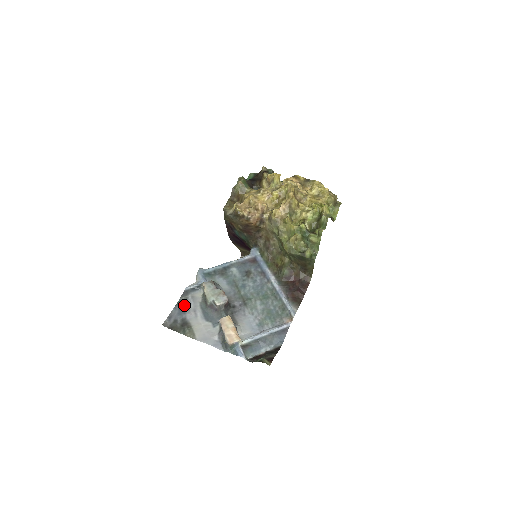
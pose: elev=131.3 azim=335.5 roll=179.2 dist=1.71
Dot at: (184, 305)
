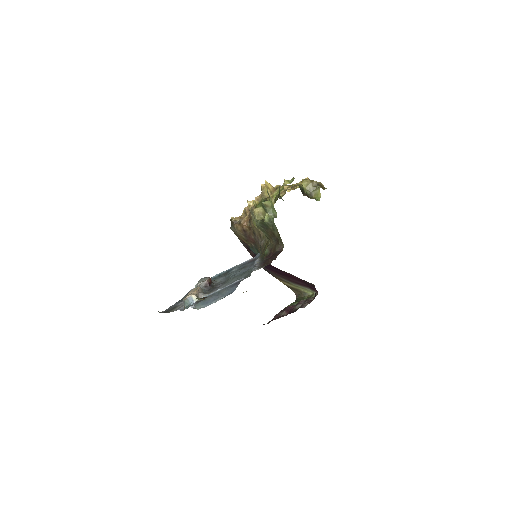
Dot at: occluded
